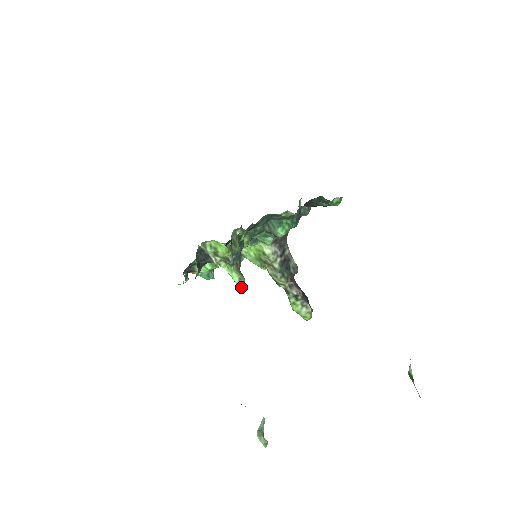
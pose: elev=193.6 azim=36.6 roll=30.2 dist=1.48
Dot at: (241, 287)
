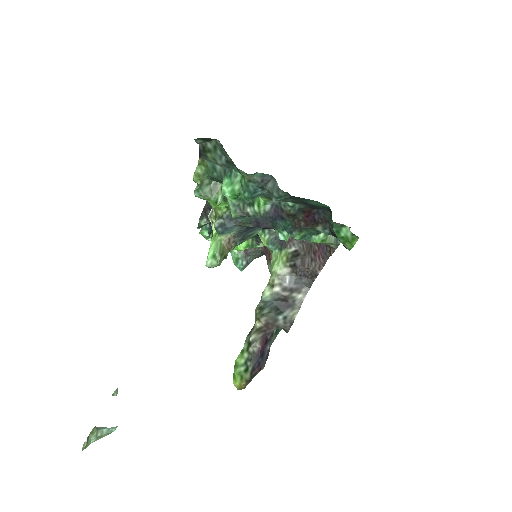
Dot at: (208, 265)
